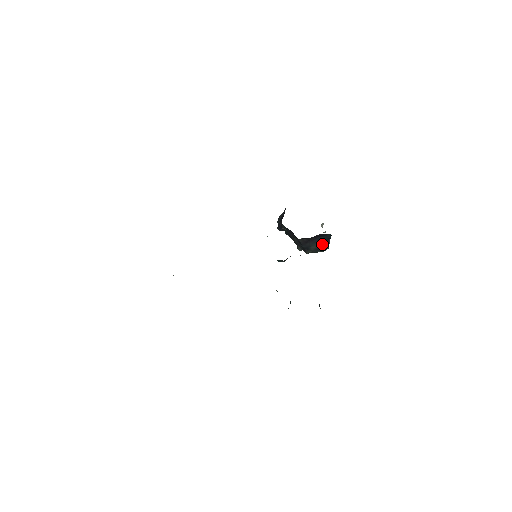
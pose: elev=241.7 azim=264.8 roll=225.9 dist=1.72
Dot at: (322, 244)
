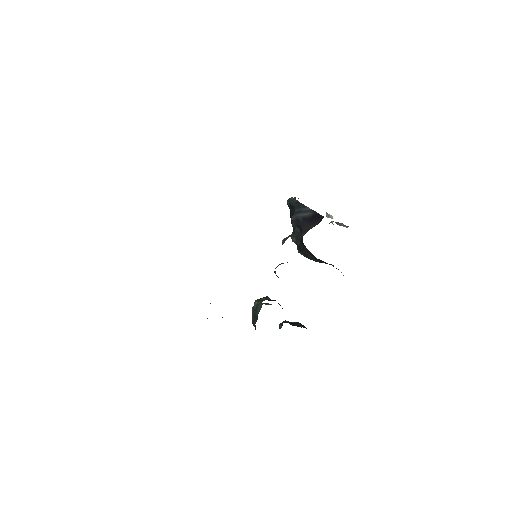
Dot at: occluded
